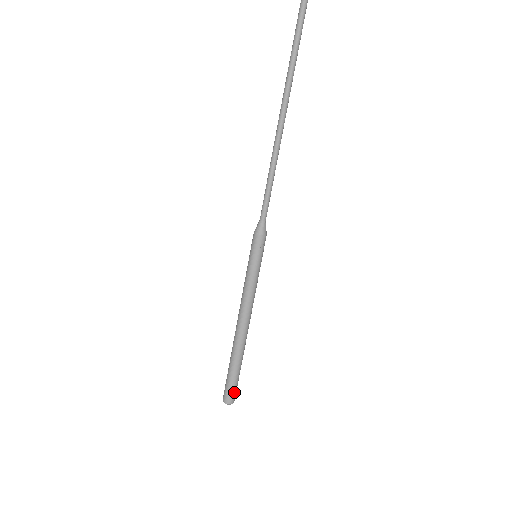
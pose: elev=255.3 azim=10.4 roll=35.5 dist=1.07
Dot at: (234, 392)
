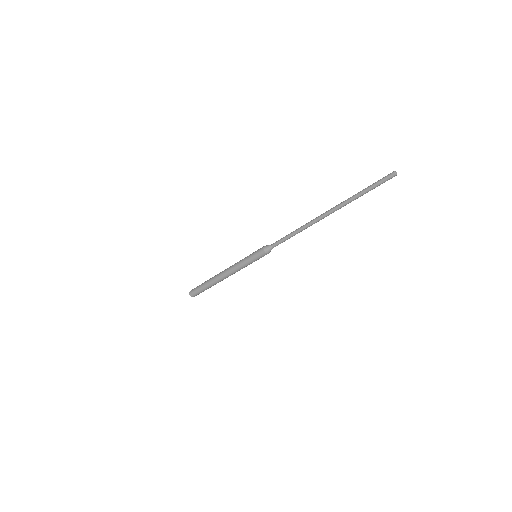
Dot at: (198, 294)
